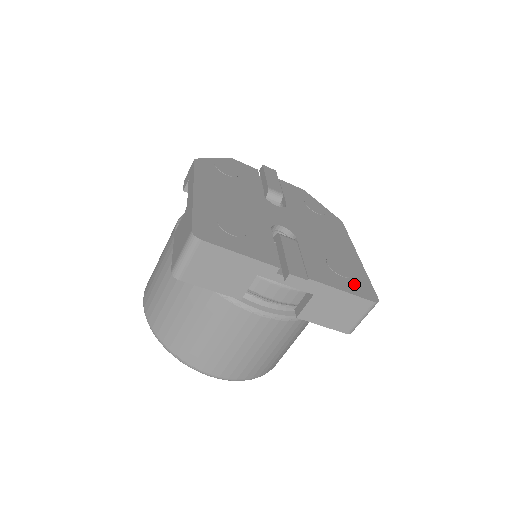
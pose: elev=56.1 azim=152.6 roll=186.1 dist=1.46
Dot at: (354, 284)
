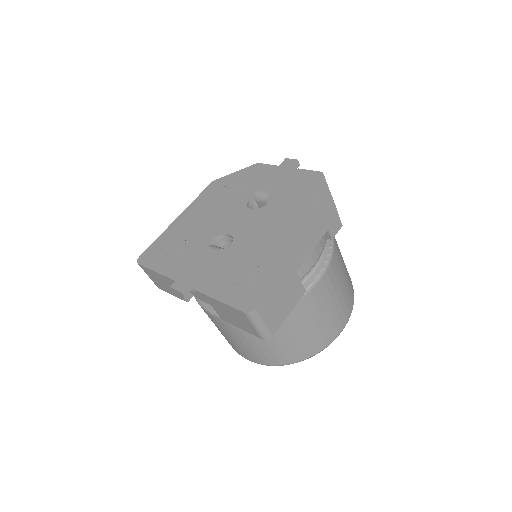
Dot at: (241, 292)
